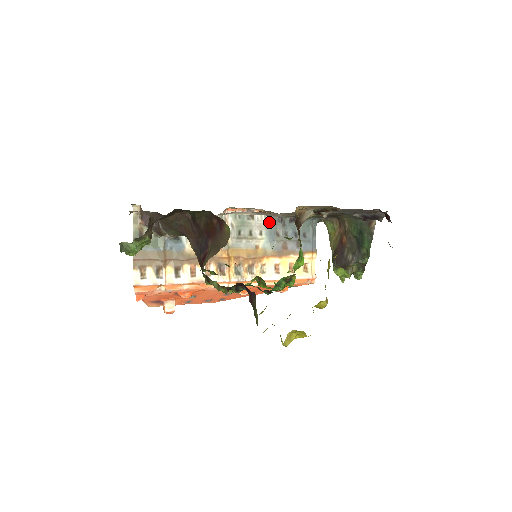
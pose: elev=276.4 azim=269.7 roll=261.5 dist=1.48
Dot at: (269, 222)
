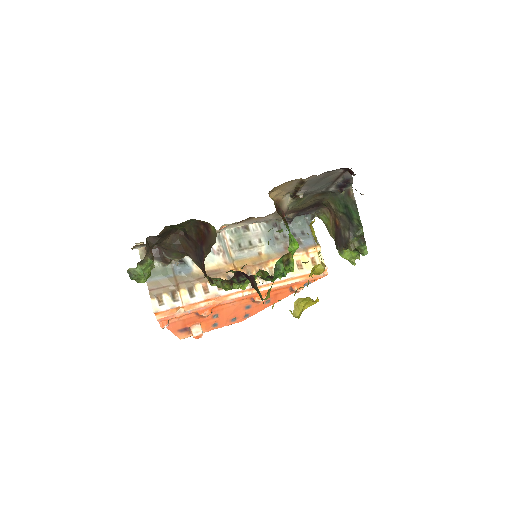
Dot at: (265, 229)
